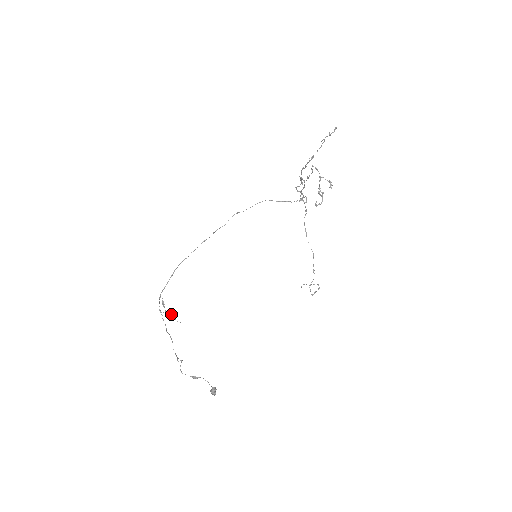
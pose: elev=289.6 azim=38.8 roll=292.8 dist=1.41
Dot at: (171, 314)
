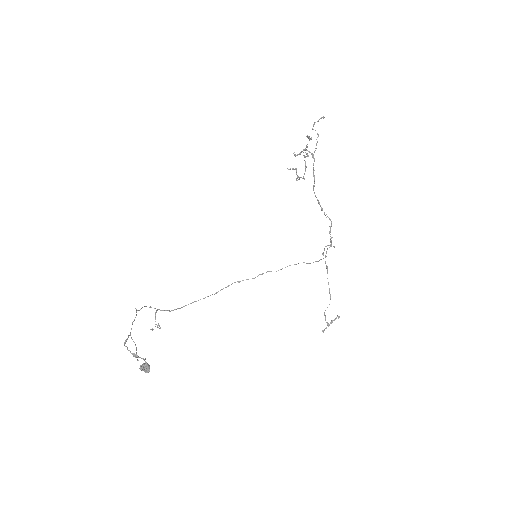
Dot at: (159, 326)
